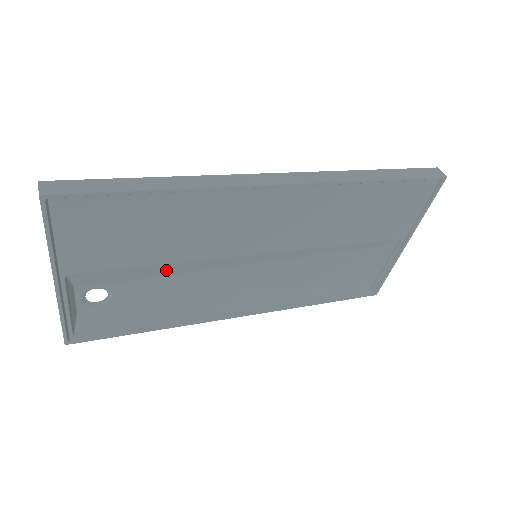
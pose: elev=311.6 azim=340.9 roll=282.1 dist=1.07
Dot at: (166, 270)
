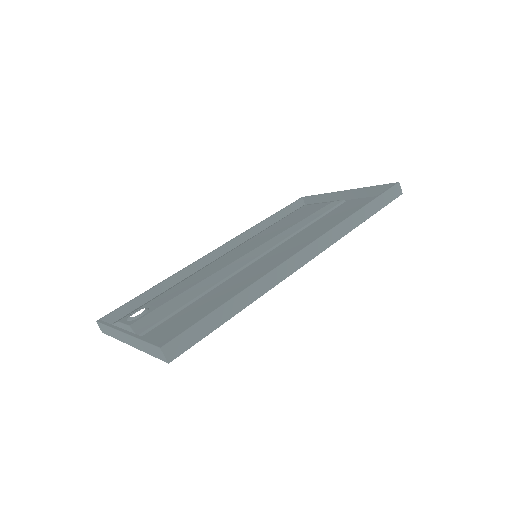
Dot at: (195, 290)
